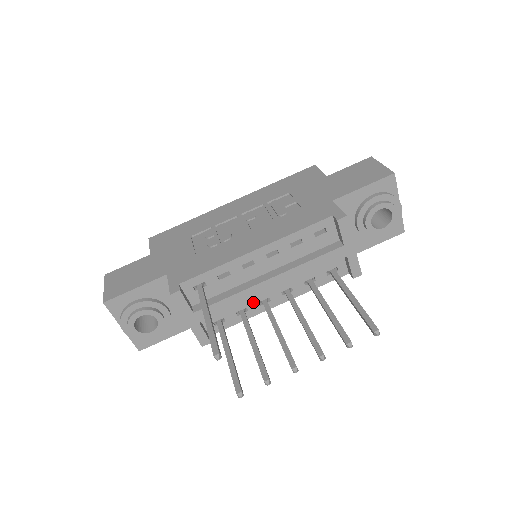
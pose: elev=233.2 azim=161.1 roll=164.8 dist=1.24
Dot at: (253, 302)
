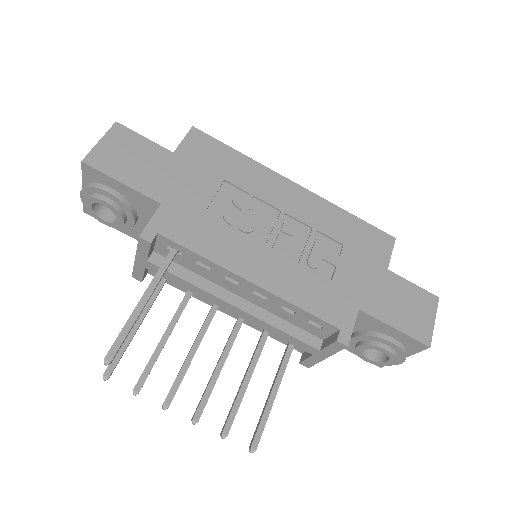
Dot at: occluded
